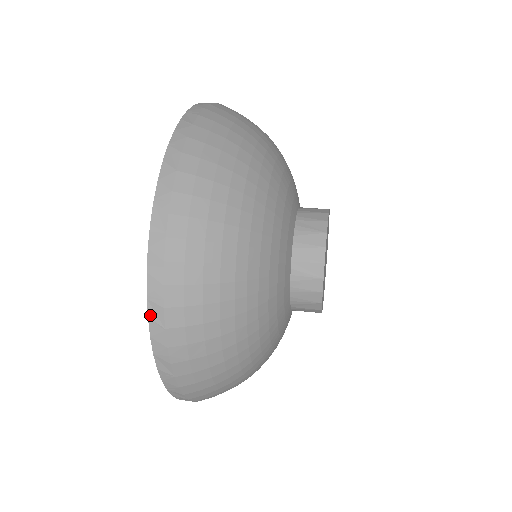
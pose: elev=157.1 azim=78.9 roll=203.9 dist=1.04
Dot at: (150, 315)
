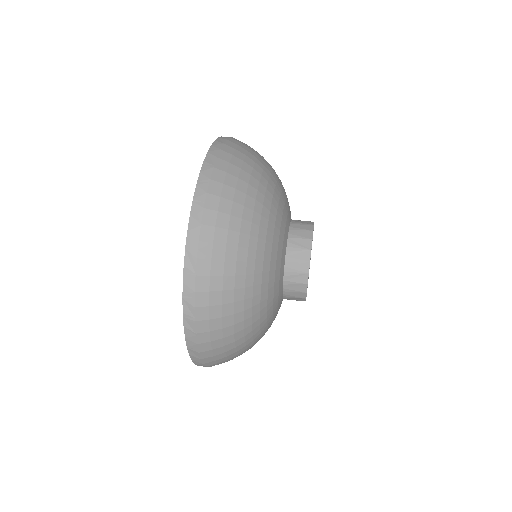
Dot at: (192, 213)
